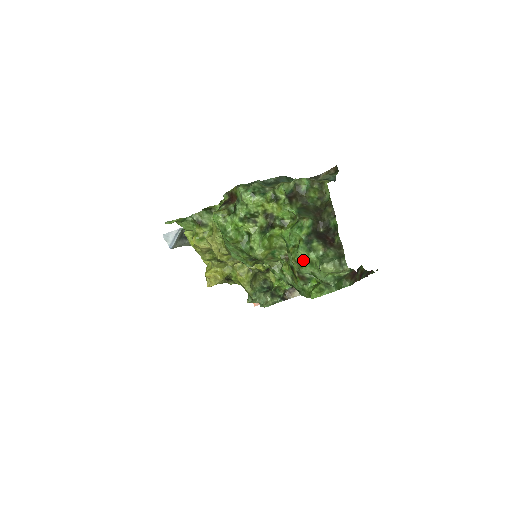
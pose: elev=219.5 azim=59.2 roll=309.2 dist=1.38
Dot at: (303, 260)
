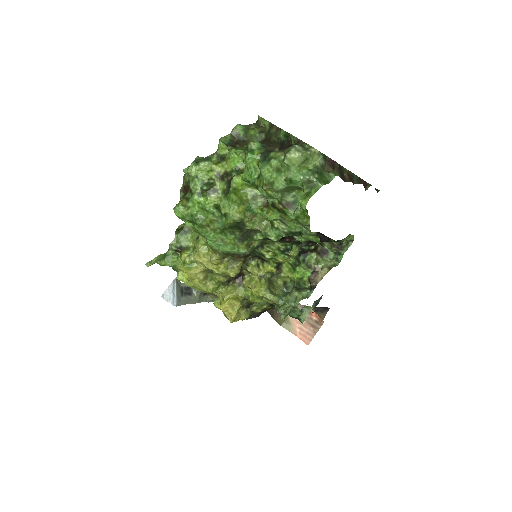
Dot at: (270, 175)
